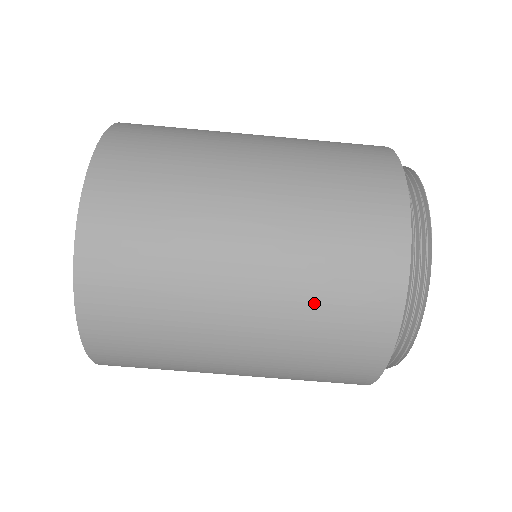
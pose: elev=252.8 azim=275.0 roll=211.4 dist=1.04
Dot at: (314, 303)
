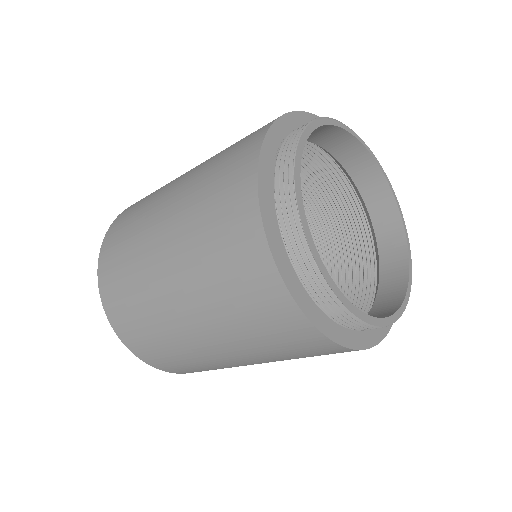
Dot at: (281, 356)
